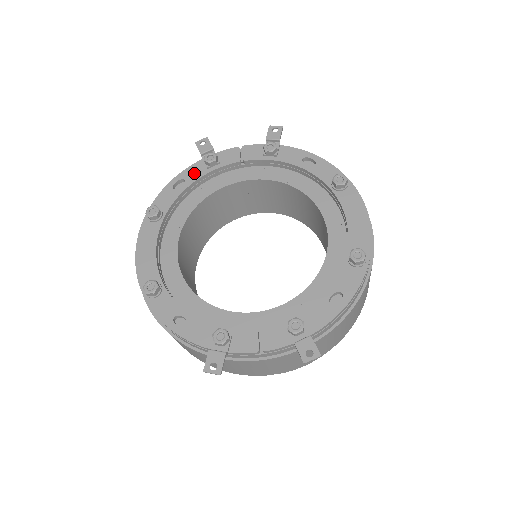
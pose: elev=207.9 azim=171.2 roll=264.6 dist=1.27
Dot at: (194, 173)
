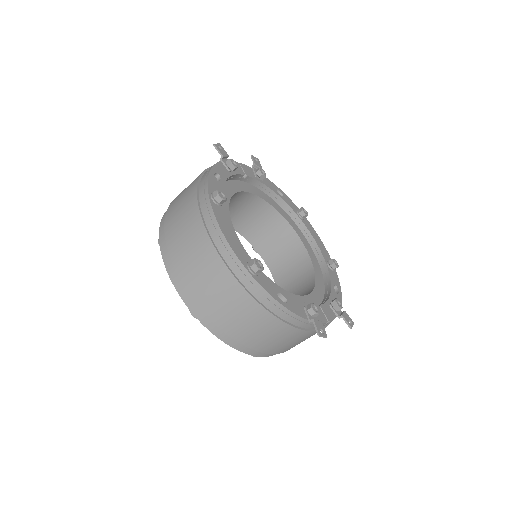
Dot at: (222, 171)
